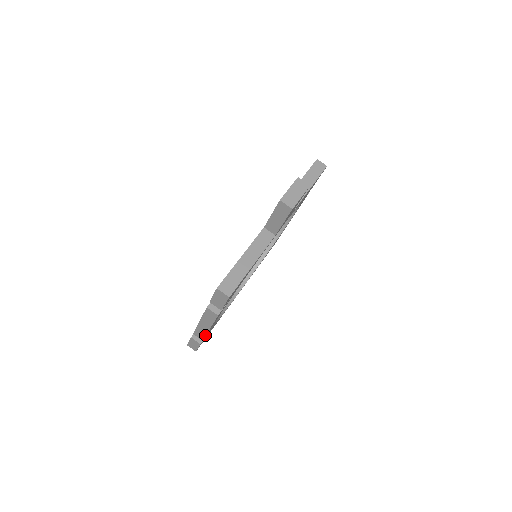
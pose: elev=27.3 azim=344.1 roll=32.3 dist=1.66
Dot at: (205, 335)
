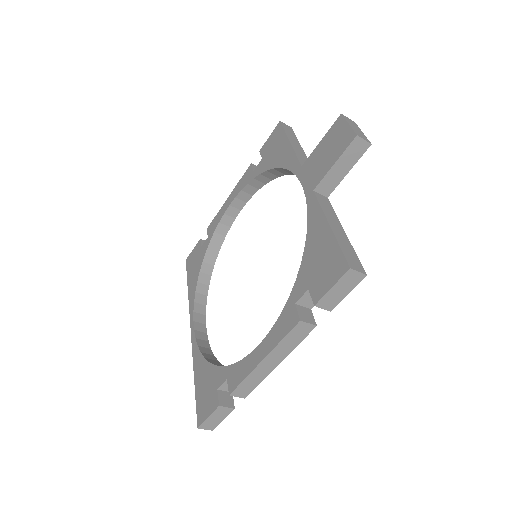
Dot at: (259, 383)
